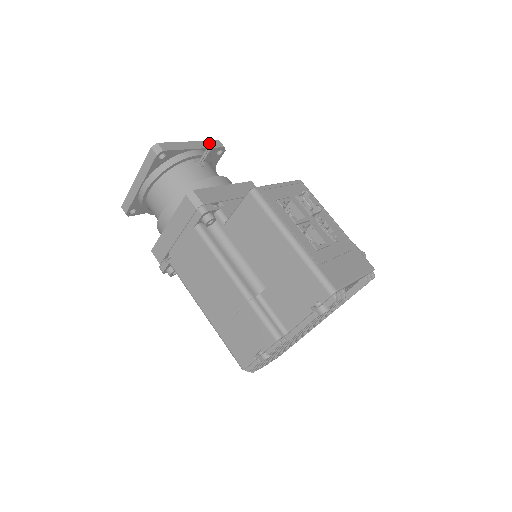
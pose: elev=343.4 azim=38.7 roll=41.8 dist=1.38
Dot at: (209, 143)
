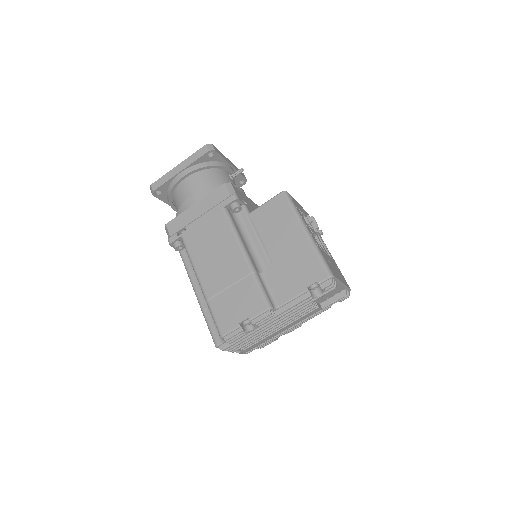
Dot at: occluded
